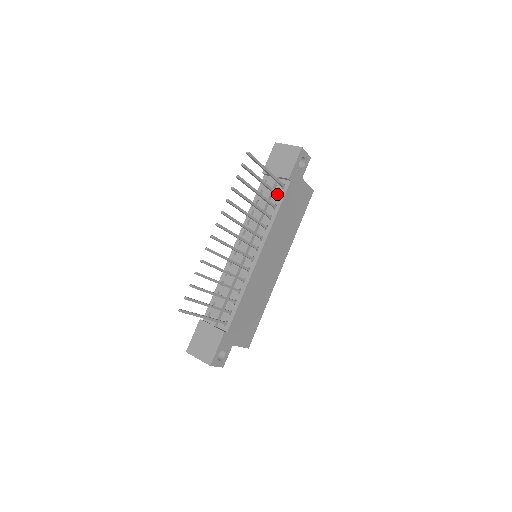
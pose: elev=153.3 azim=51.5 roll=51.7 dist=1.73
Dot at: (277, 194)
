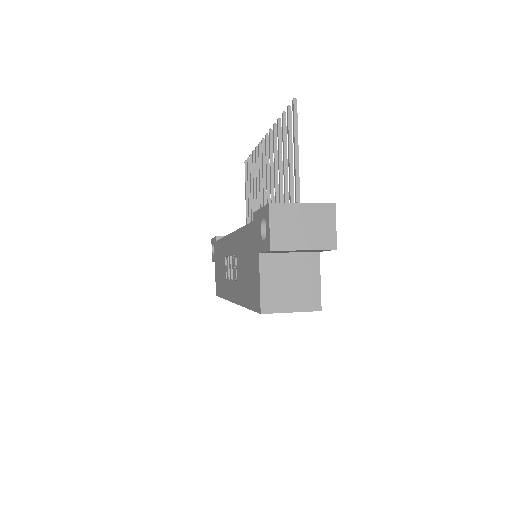
Dot at: occluded
